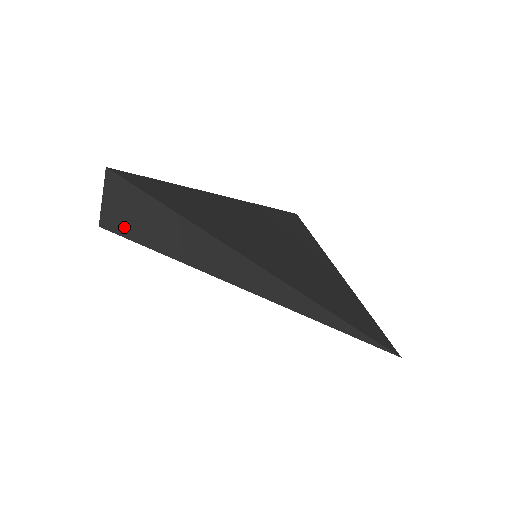
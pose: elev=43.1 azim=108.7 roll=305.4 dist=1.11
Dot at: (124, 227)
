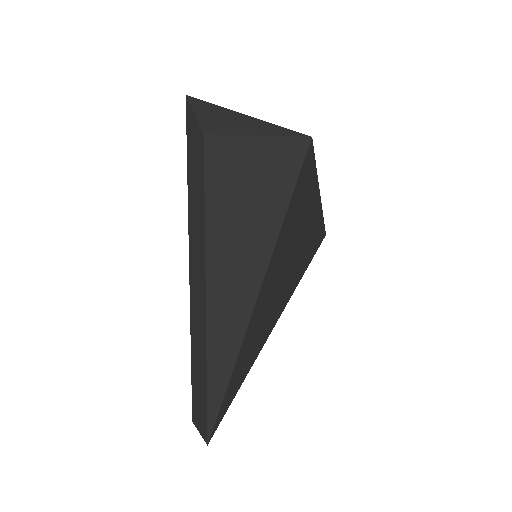
Dot at: occluded
